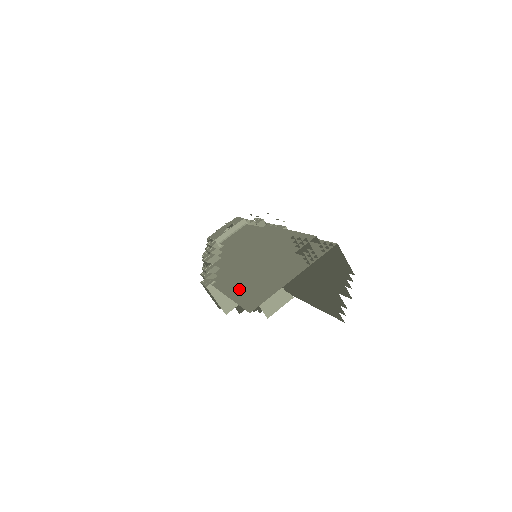
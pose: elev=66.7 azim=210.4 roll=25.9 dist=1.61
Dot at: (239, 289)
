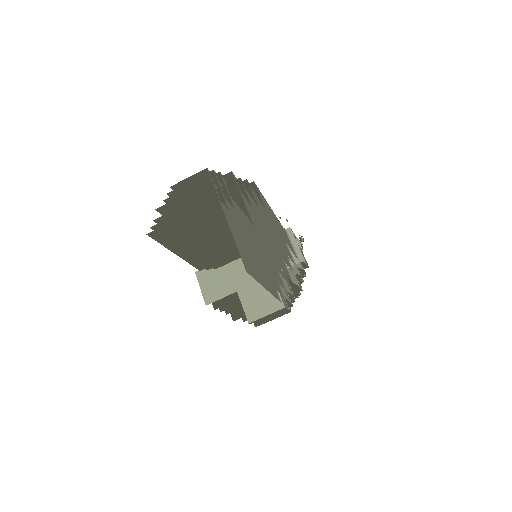
Dot at: occluded
